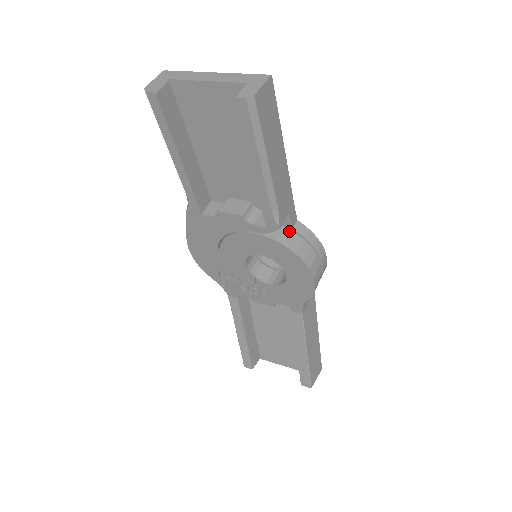
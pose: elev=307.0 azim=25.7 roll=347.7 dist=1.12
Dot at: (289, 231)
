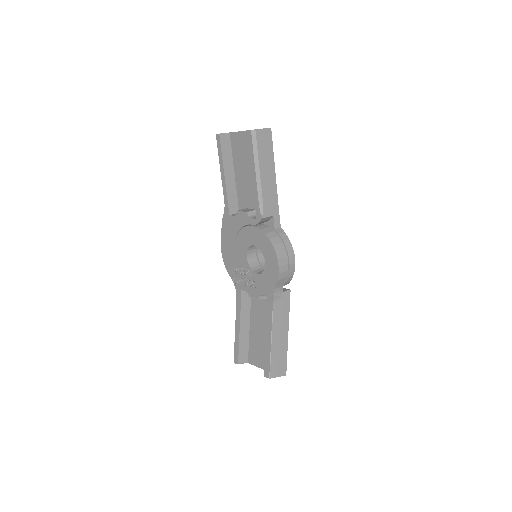
Dot at: (272, 229)
